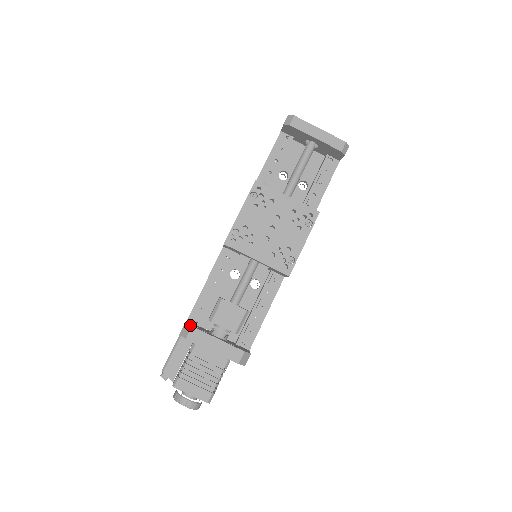
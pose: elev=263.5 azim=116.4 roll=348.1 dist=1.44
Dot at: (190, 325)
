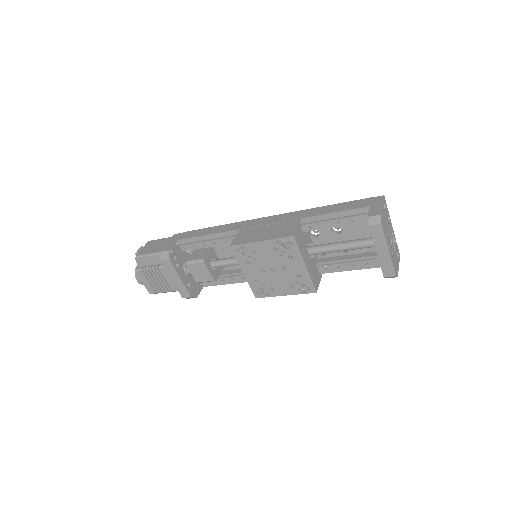
Dot at: (169, 257)
